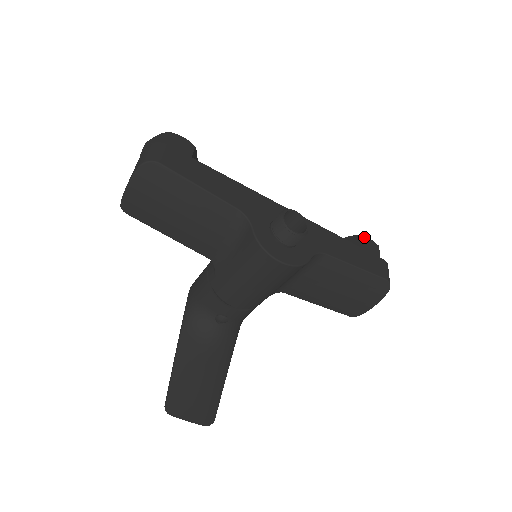
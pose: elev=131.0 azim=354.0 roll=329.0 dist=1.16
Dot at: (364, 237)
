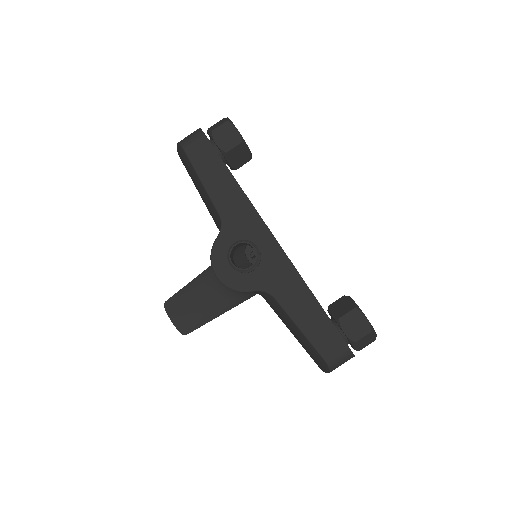
Dot at: (360, 312)
